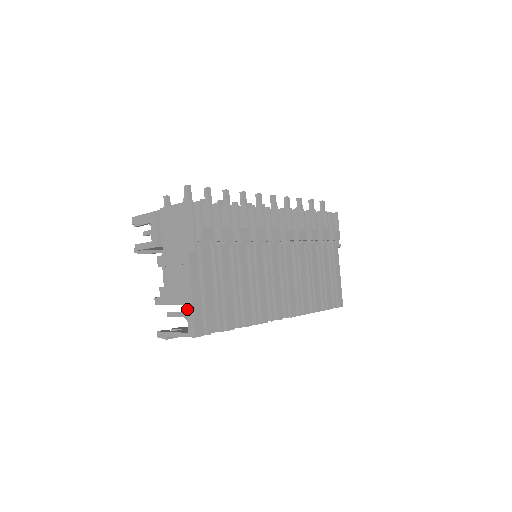
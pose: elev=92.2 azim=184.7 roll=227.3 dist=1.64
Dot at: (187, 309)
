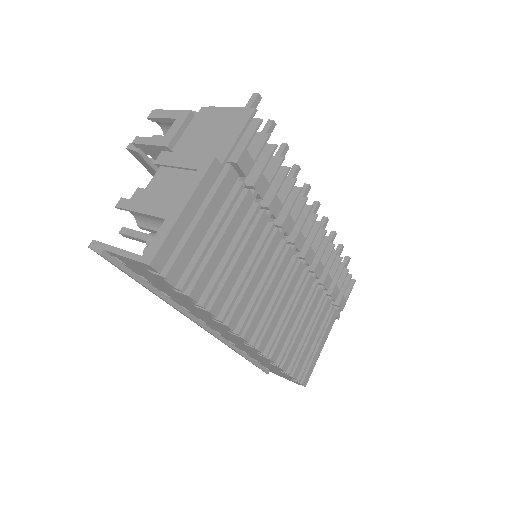
Dot at: (163, 224)
